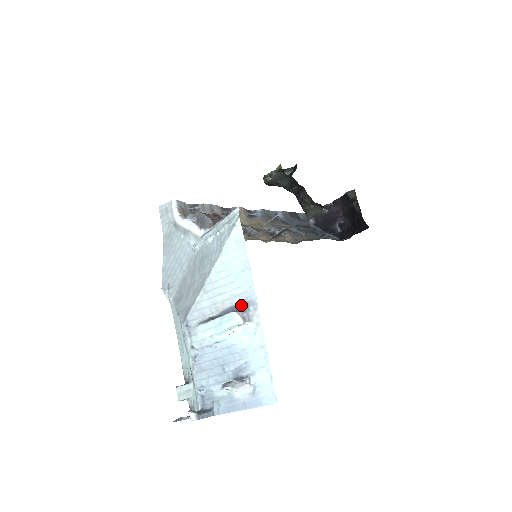
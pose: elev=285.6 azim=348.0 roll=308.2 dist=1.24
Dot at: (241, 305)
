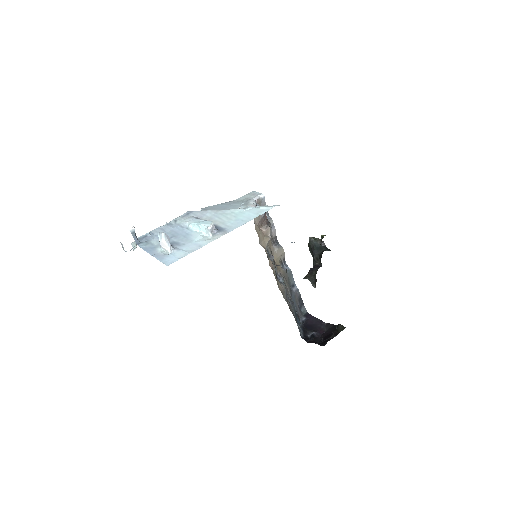
Dot at: (220, 228)
